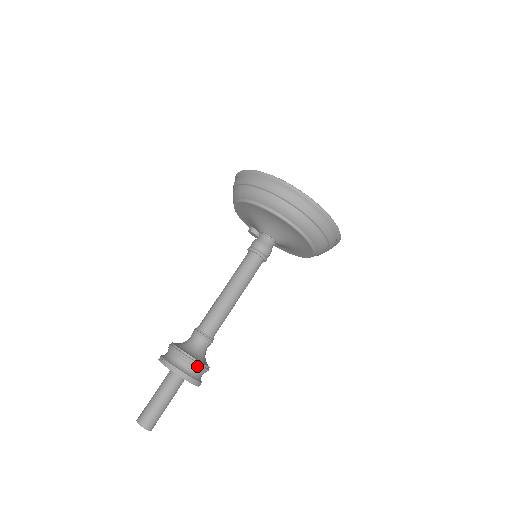
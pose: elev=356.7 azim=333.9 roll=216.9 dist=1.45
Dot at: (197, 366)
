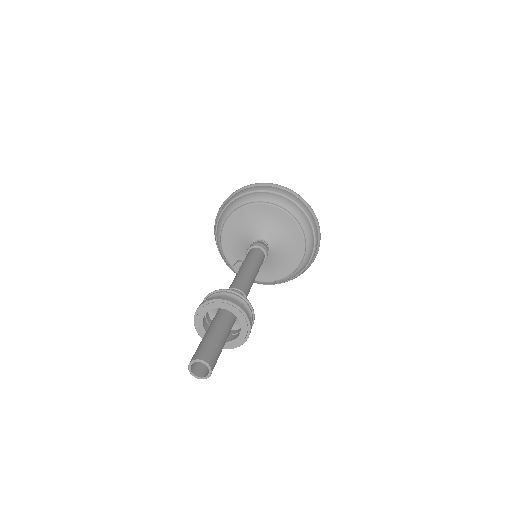
Dot at: (245, 301)
